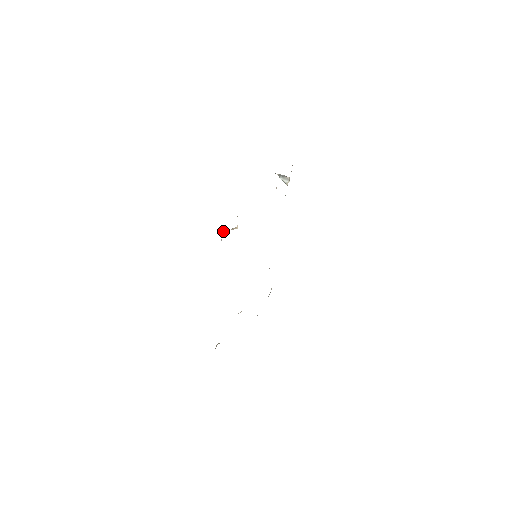
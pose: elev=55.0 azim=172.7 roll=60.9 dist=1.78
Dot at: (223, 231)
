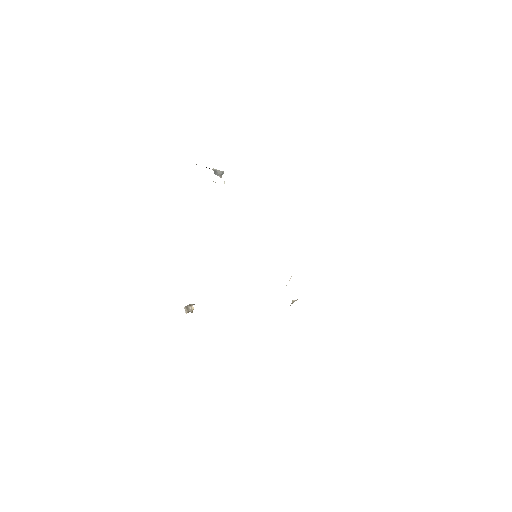
Dot at: (186, 313)
